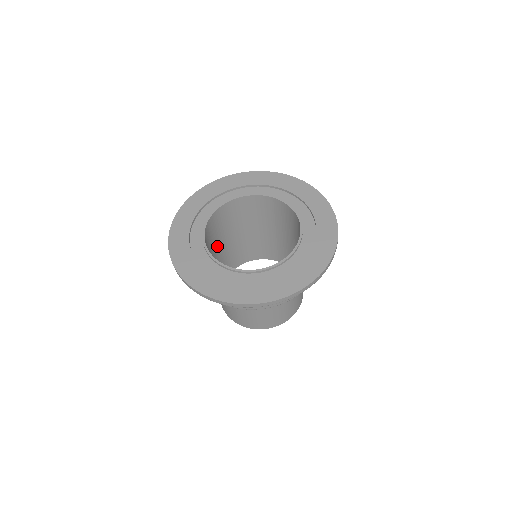
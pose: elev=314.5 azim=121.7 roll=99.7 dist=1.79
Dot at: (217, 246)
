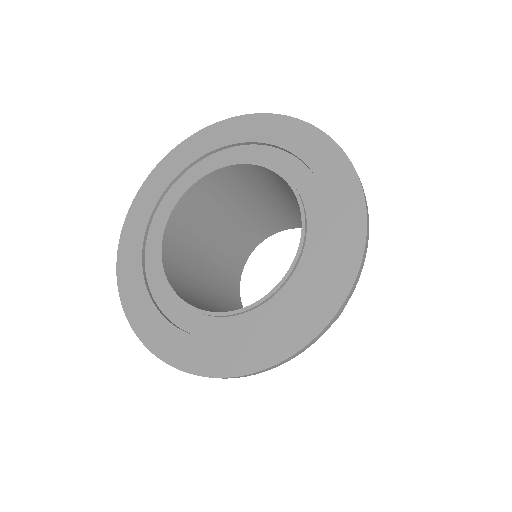
Dot at: (216, 223)
